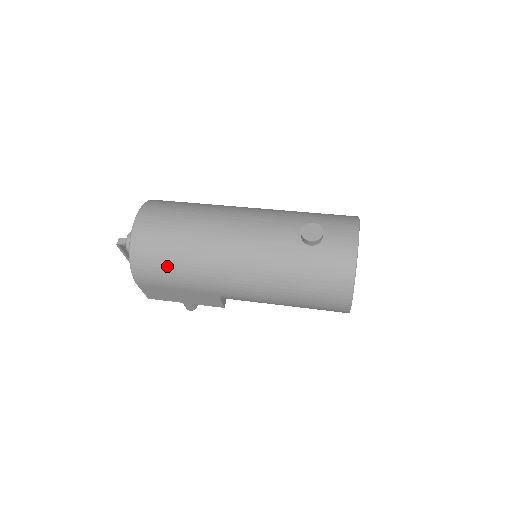
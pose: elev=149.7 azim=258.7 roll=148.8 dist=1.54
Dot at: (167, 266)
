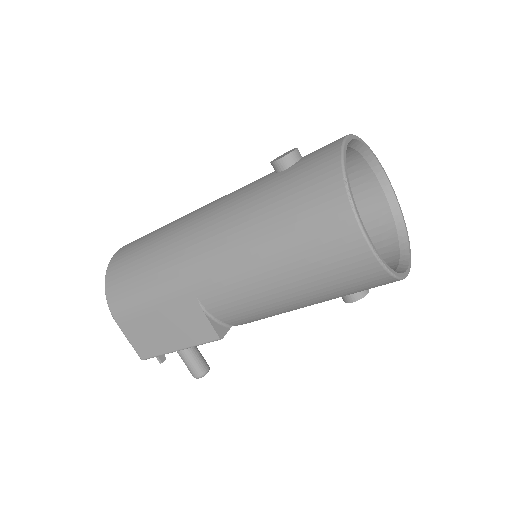
Dot at: (135, 273)
